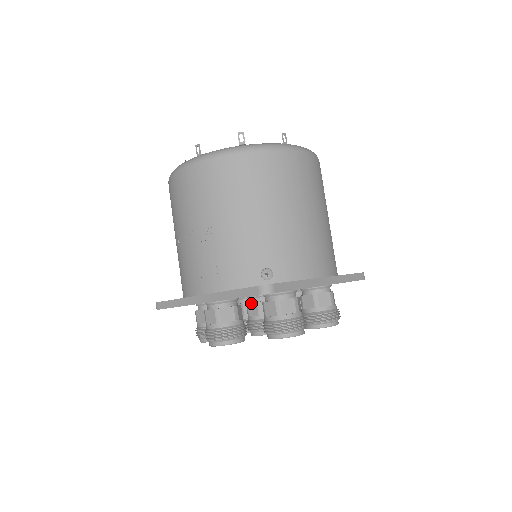
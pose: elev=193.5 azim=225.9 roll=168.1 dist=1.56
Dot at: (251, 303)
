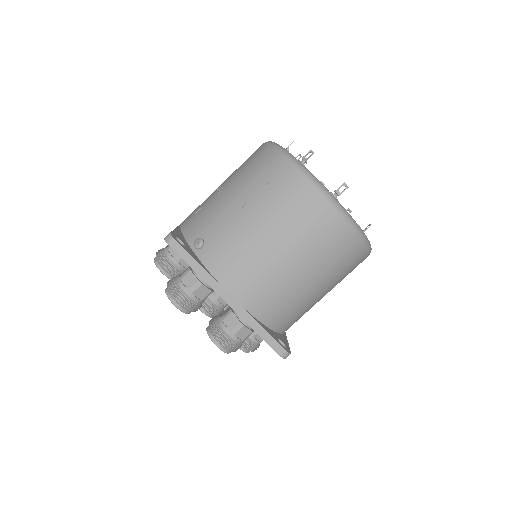
Dot at: occluded
